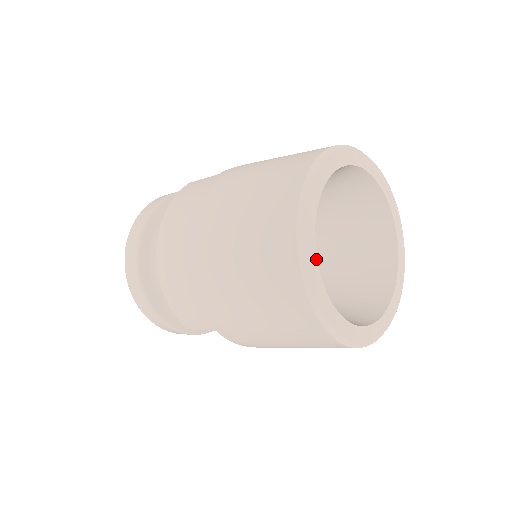
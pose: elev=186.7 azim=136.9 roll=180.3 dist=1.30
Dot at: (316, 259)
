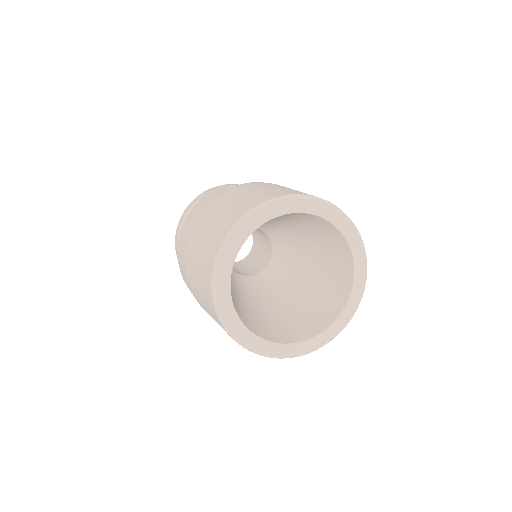
Dot at: (229, 282)
